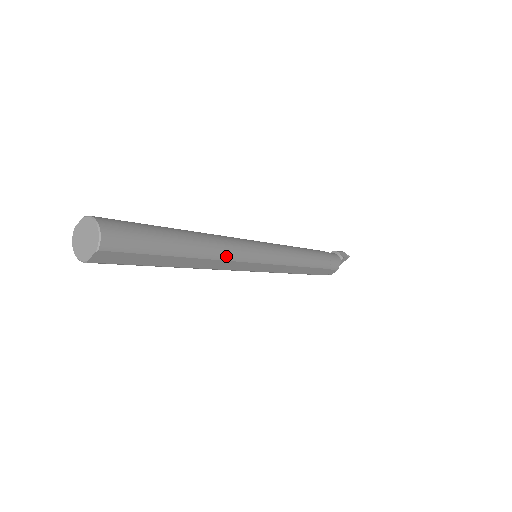
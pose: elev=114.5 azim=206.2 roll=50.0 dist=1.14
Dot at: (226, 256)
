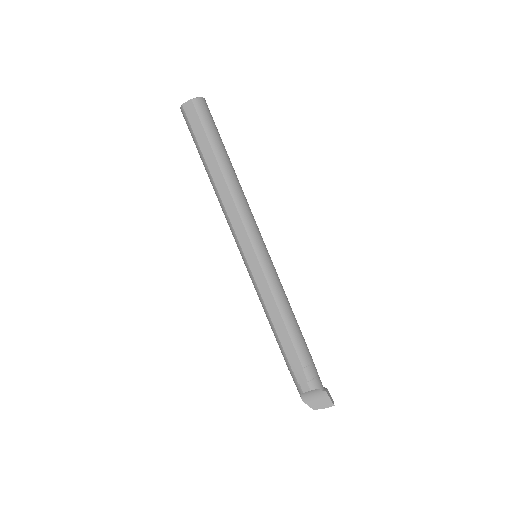
Dot at: (238, 202)
